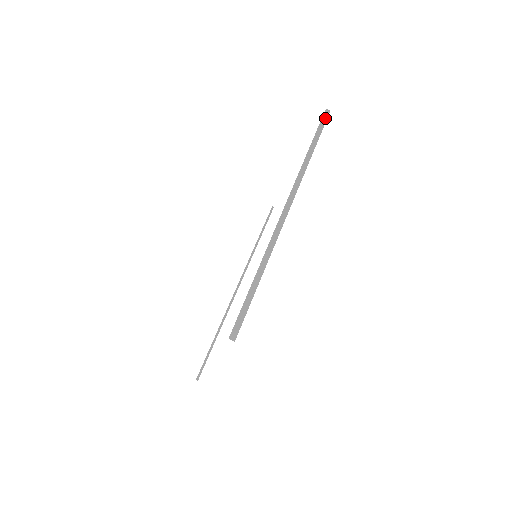
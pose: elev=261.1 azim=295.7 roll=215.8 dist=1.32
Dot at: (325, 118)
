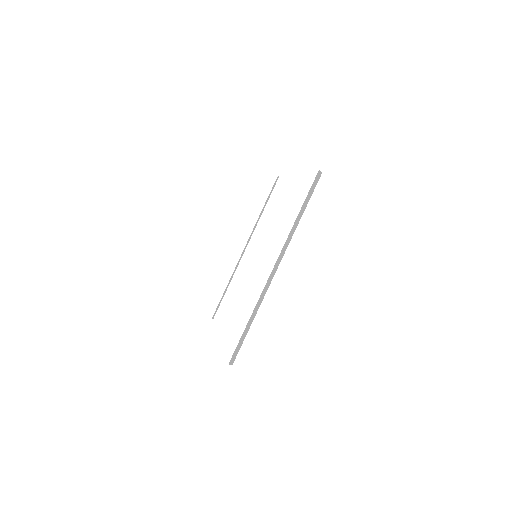
Dot at: (316, 181)
